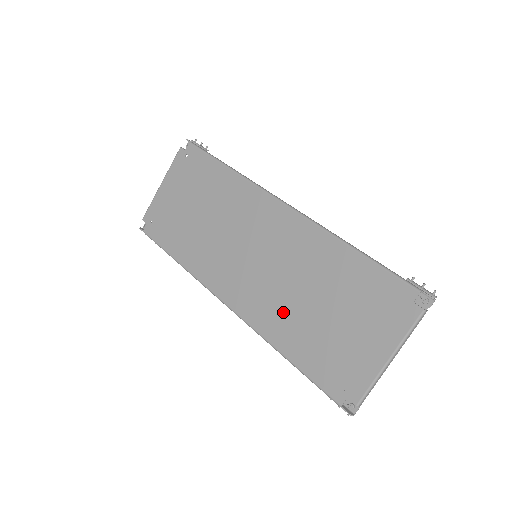
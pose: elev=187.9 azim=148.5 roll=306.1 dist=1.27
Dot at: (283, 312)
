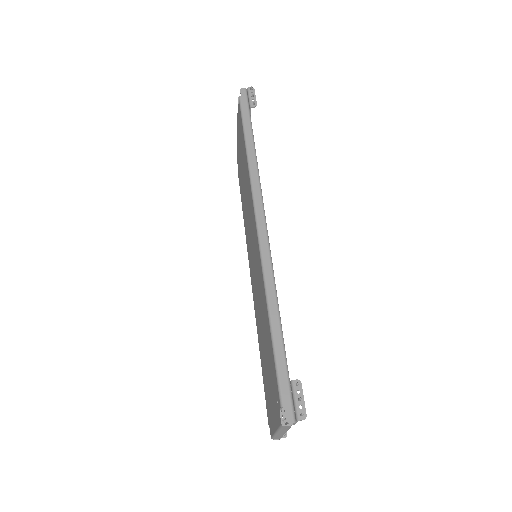
Dot at: (259, 323)
